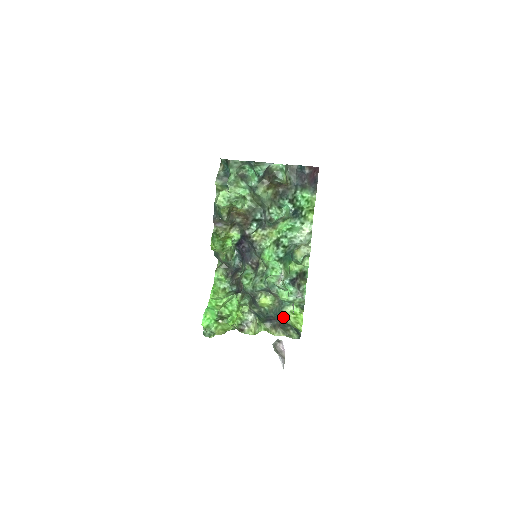
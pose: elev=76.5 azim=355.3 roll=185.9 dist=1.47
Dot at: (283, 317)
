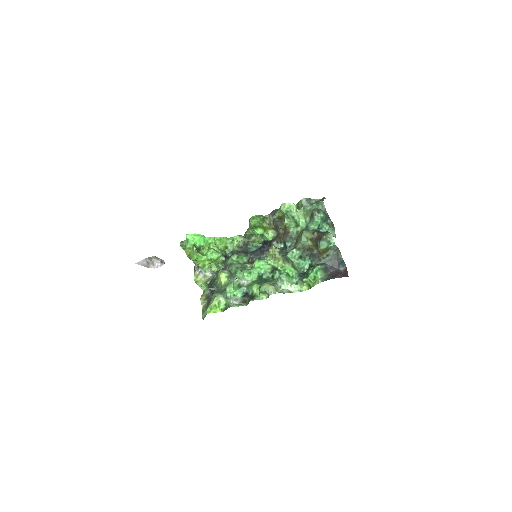
Dot at: (214, 297)
